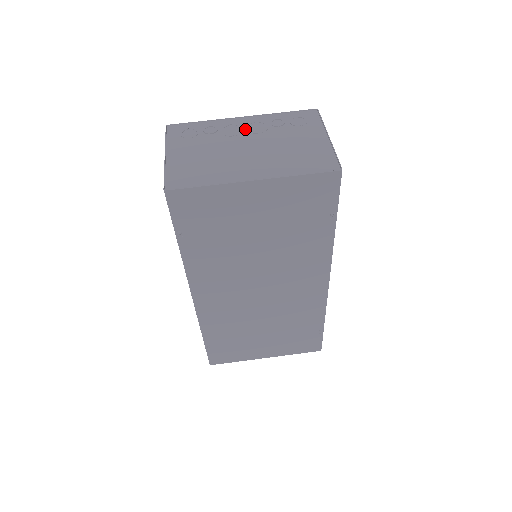
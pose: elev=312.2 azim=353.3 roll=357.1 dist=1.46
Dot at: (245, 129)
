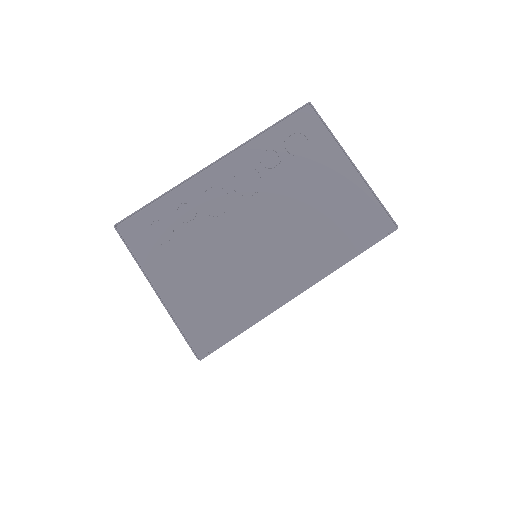
Dot at: (233, 191)
